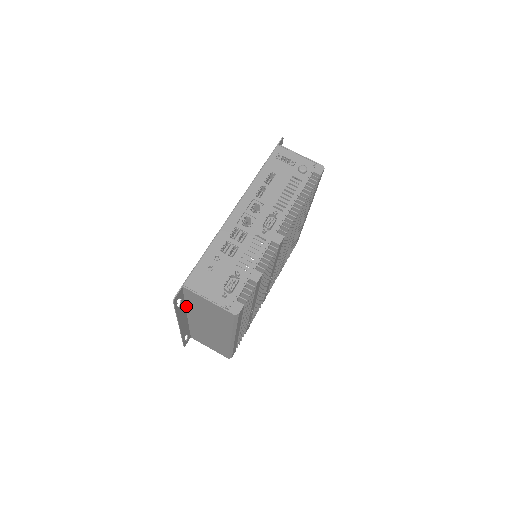
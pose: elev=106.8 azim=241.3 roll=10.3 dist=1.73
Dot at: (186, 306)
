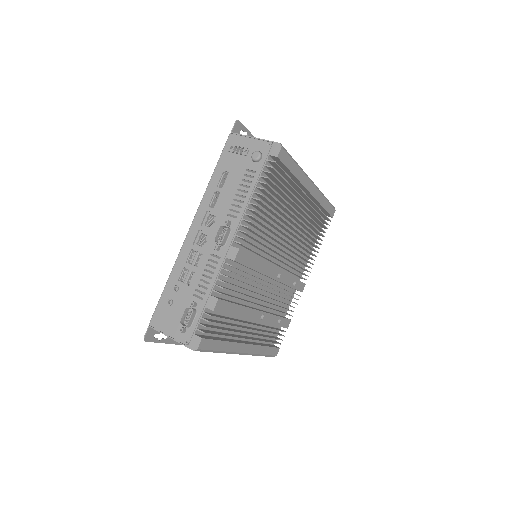
Dot at: occluded
